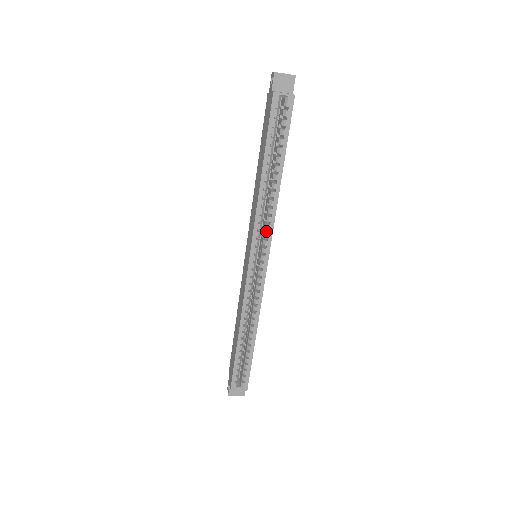
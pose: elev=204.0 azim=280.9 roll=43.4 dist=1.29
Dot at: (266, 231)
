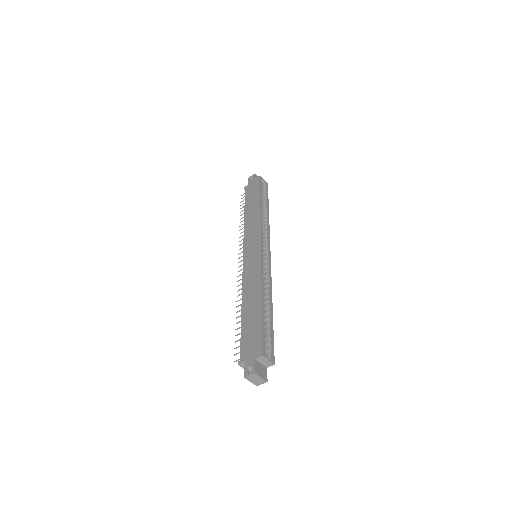
Dot at: (264, 238)
